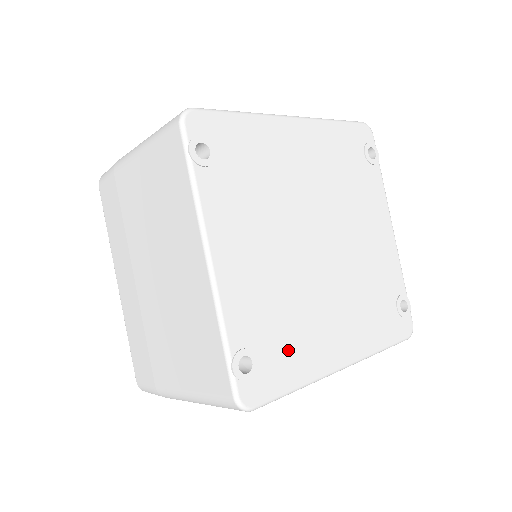
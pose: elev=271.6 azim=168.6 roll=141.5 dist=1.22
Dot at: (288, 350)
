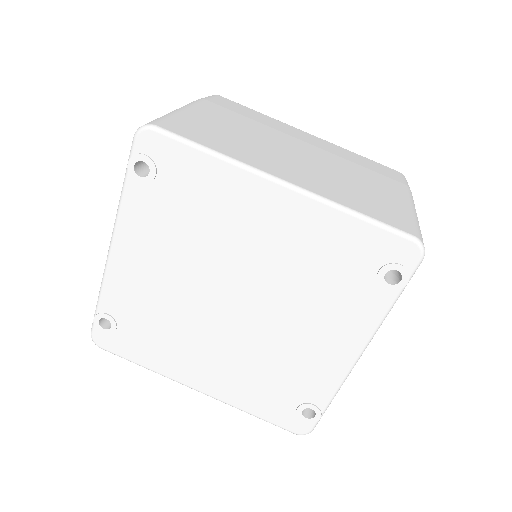
Dot at: (148, 343)
